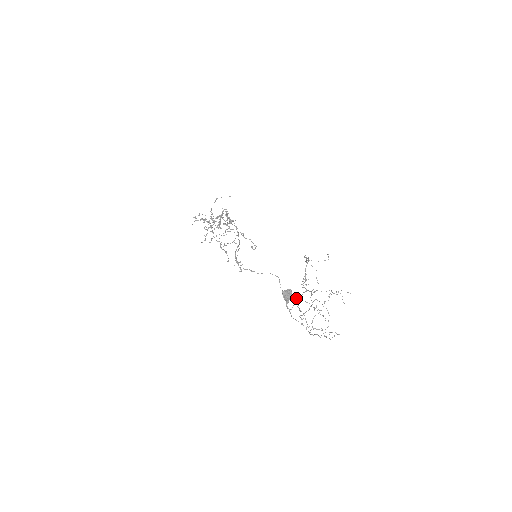
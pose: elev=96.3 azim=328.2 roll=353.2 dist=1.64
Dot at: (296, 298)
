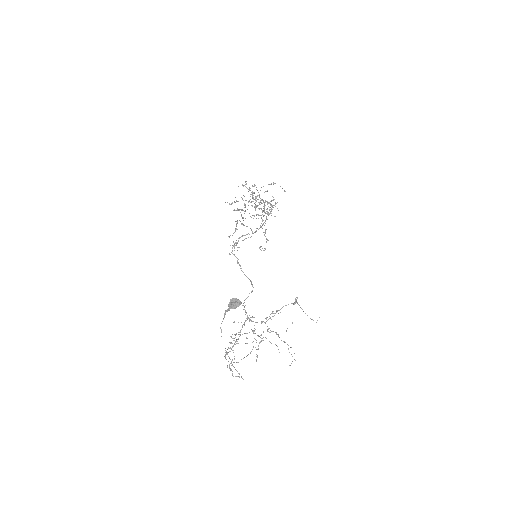
Dot at: (249, 319)
